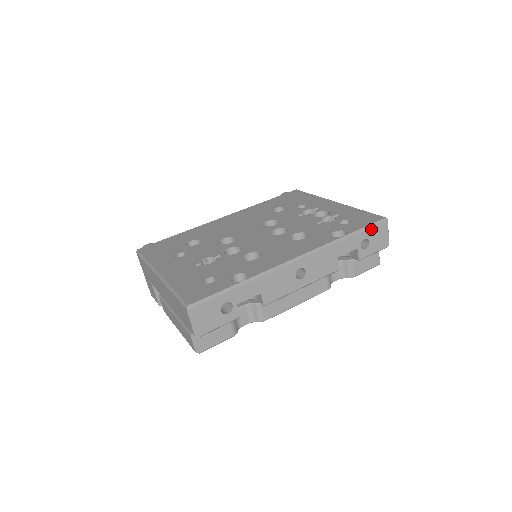
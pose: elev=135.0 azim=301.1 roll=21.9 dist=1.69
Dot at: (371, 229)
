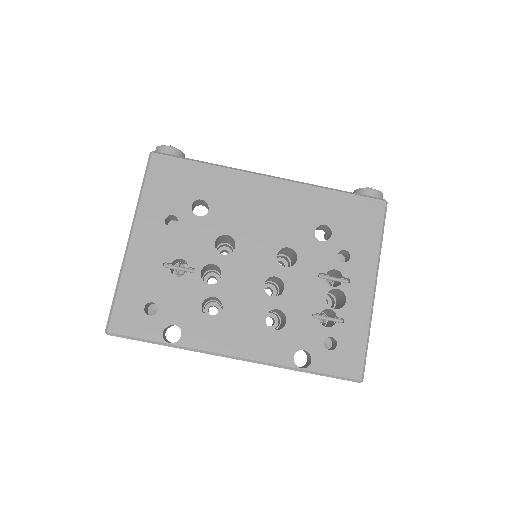
Dot at: occluded
